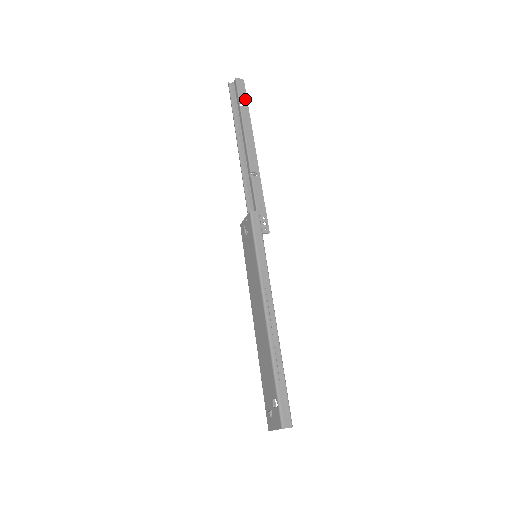
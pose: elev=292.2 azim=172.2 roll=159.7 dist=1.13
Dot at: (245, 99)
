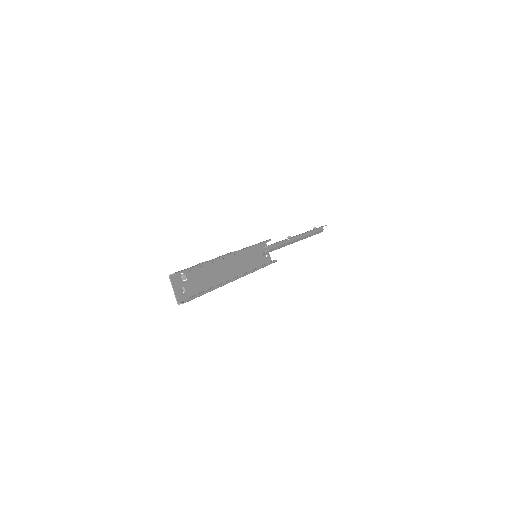
Dot at: (319, 227)
